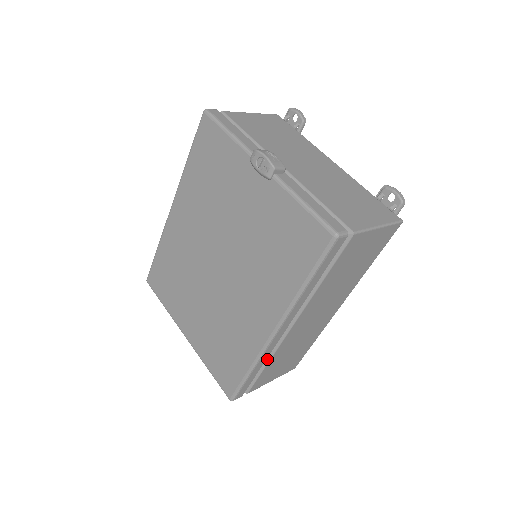
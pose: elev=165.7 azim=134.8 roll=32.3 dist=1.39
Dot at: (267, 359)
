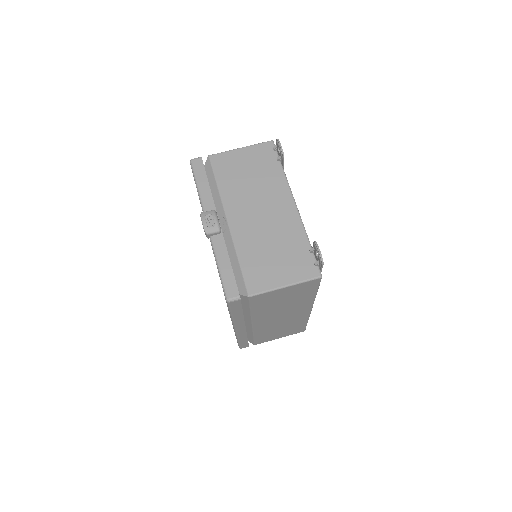
Dot at: (251, 334)
